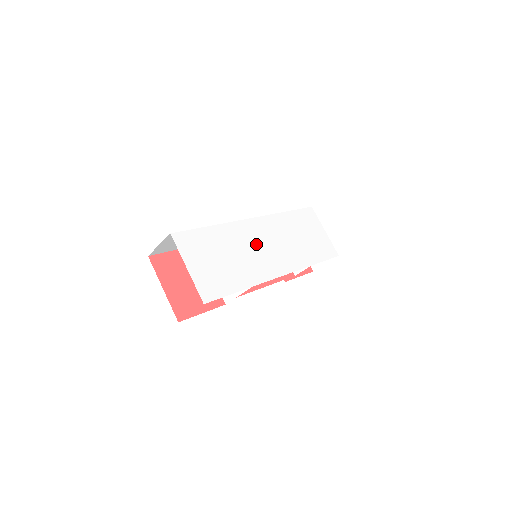
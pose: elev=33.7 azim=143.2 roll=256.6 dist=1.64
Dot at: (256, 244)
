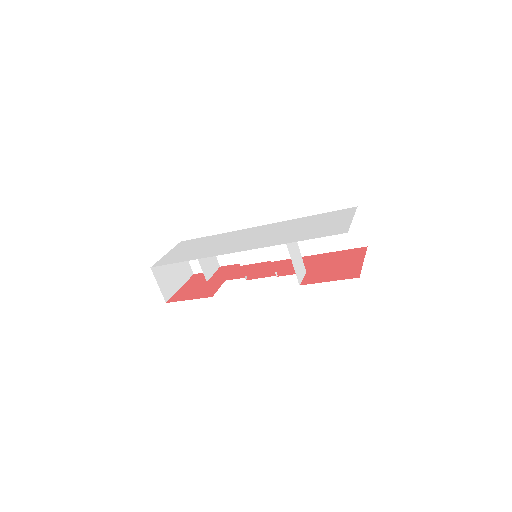
Dot at: (240, 238)
